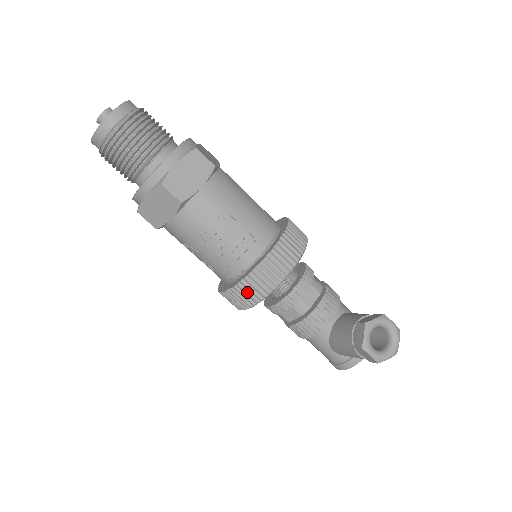
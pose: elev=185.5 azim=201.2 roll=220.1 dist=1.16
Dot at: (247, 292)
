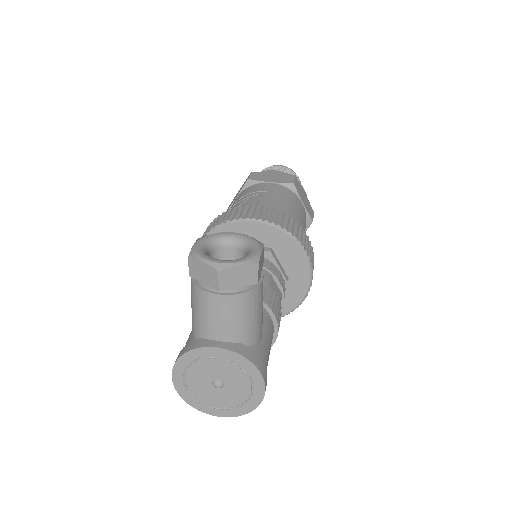
Dot at: (208, 228)
